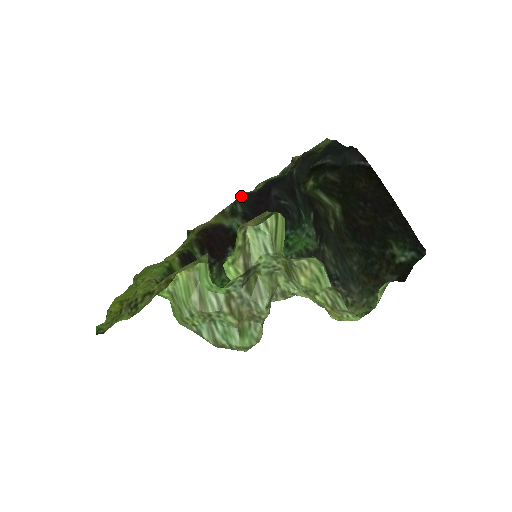
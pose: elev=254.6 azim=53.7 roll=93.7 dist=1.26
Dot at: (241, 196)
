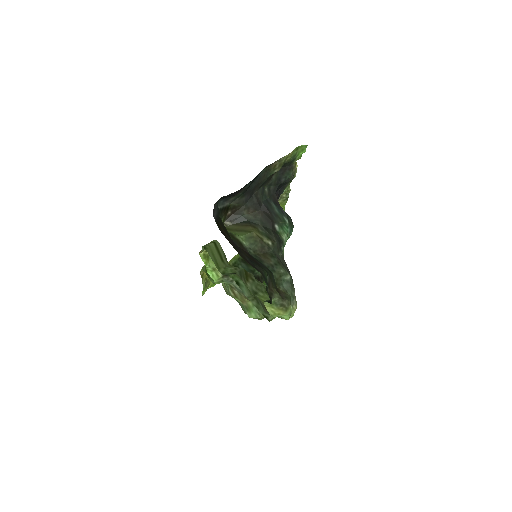
Dot at: occluded
